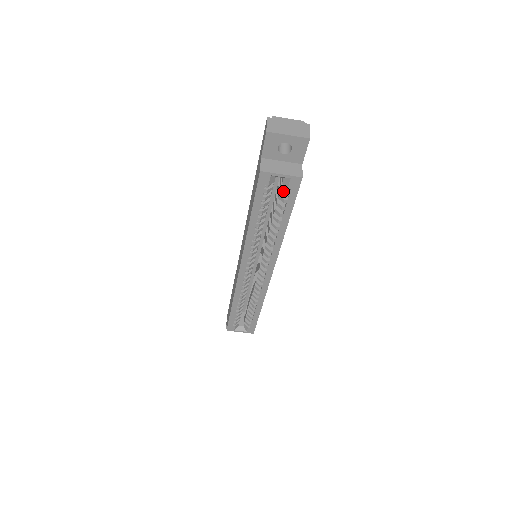
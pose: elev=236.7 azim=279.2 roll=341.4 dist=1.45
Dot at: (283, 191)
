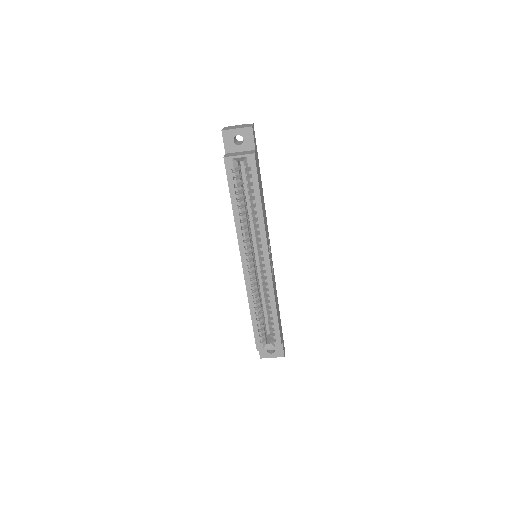
Dot at: (247, 172)
